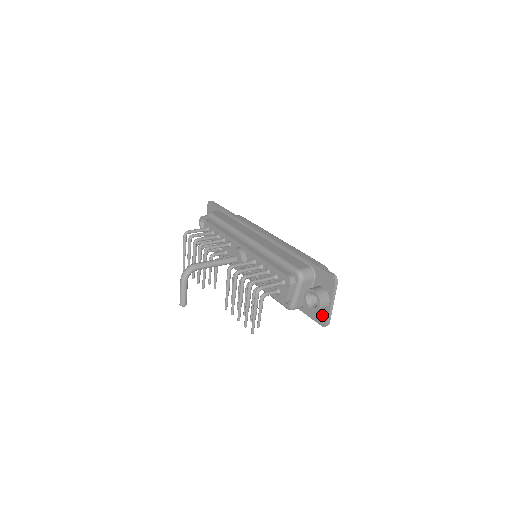
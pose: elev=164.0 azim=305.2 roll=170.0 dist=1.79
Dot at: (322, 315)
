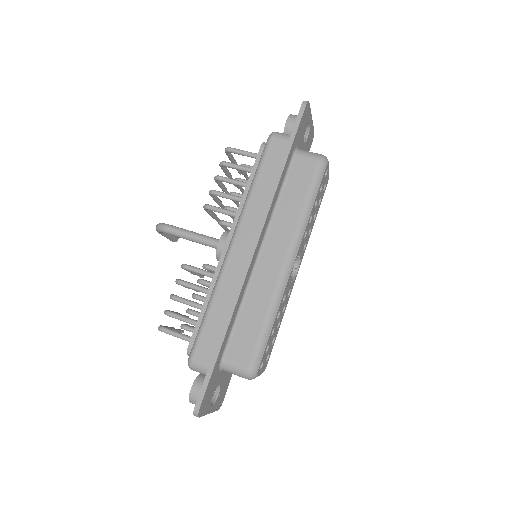
Dot at: occluded
